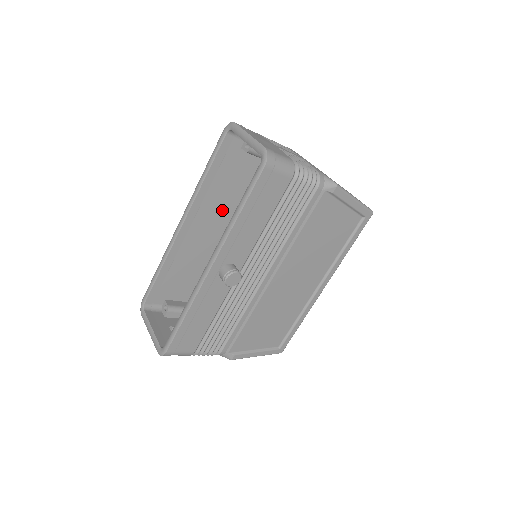
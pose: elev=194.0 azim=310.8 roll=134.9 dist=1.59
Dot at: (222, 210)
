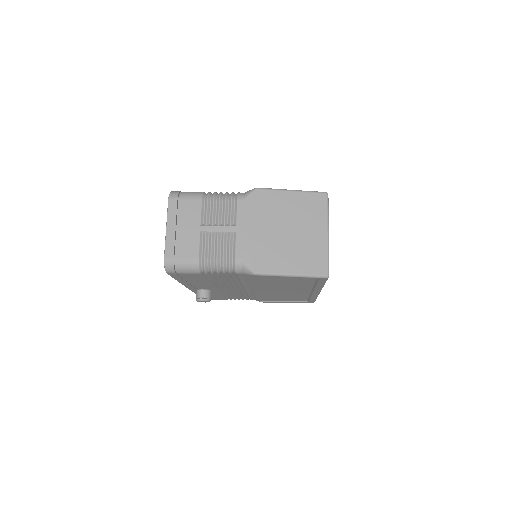
Dot at: occluded
